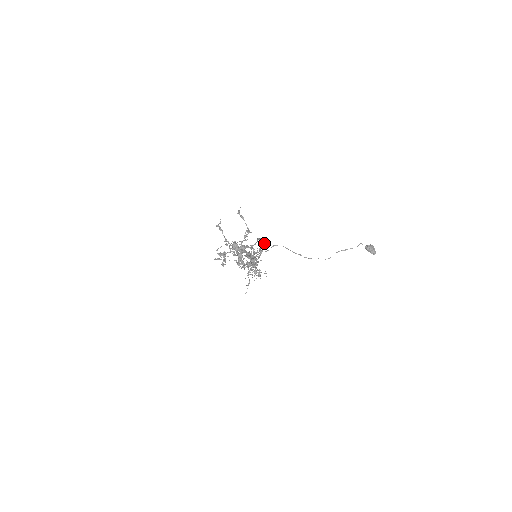
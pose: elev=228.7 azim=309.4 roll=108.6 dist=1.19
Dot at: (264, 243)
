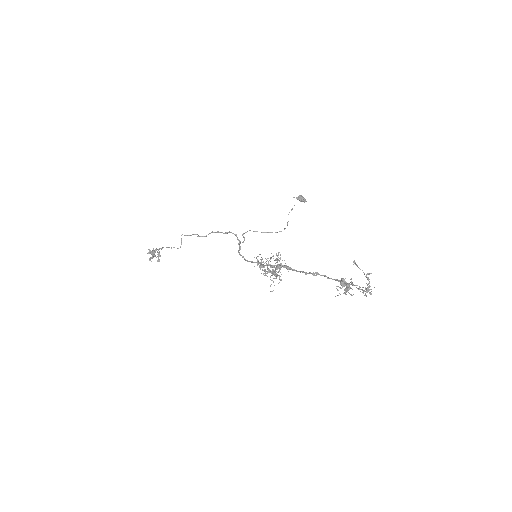
Dot at: occluded
